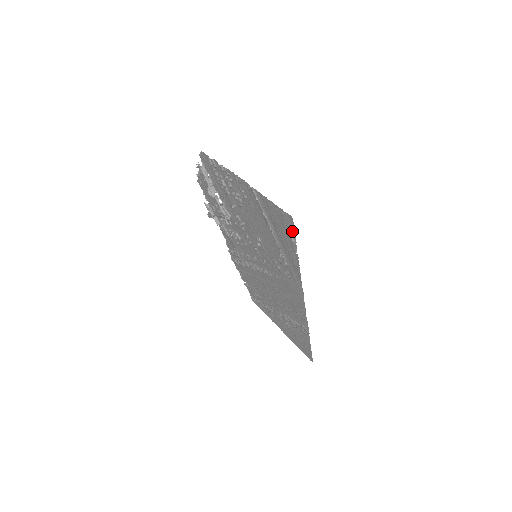
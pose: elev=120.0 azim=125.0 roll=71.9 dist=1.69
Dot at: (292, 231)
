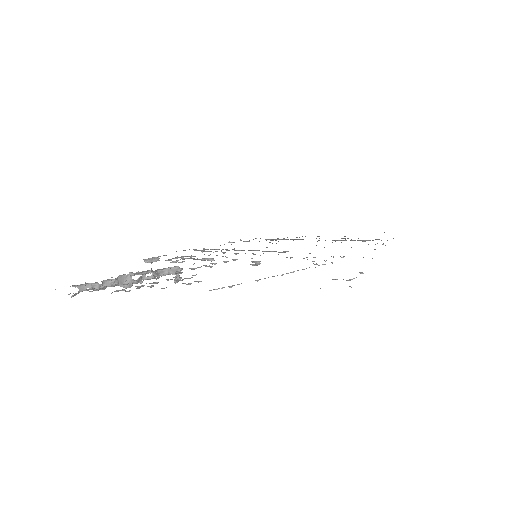
Dot at: occluded
